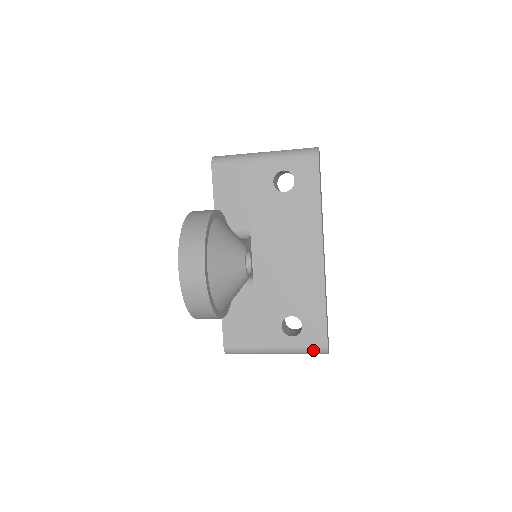
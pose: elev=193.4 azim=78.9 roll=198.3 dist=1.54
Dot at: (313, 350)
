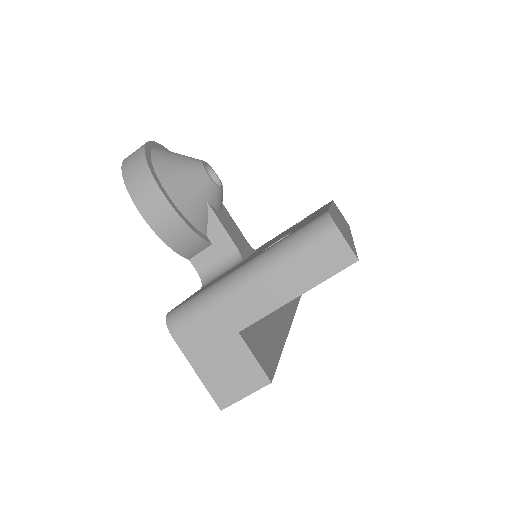
Dot at: (304, 230)
